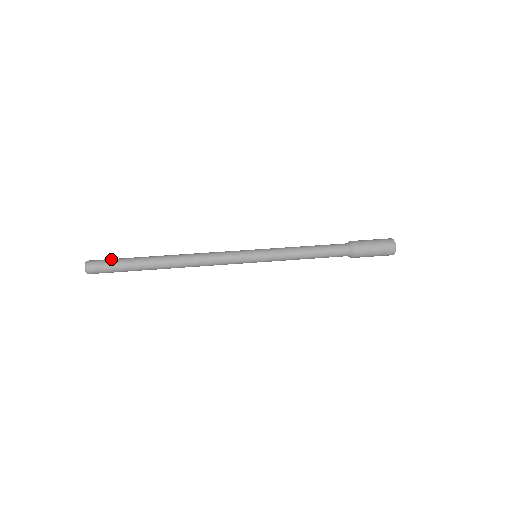
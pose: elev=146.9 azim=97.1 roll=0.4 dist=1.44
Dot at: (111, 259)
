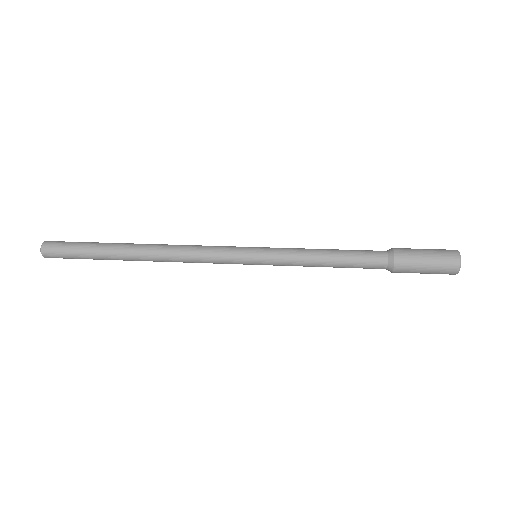
Dot at: occluded
